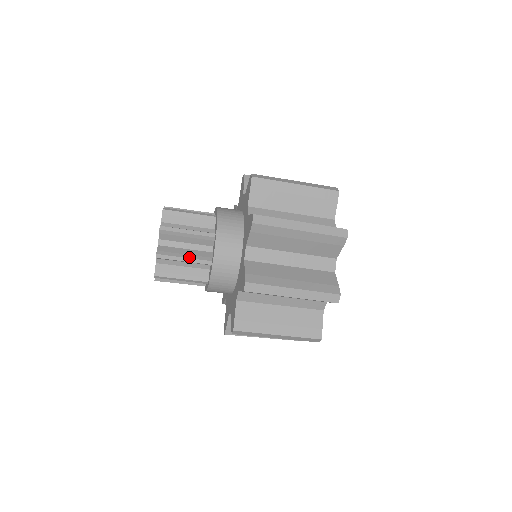
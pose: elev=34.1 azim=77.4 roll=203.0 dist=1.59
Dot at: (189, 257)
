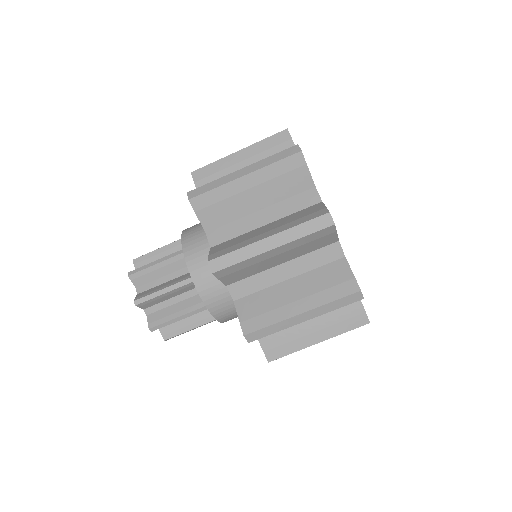
Dot at: (182, 314)
